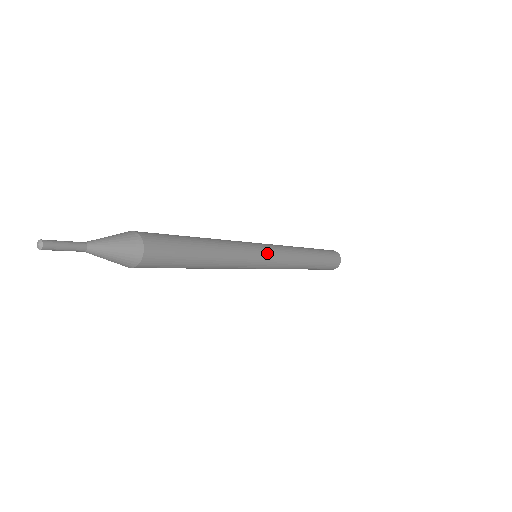
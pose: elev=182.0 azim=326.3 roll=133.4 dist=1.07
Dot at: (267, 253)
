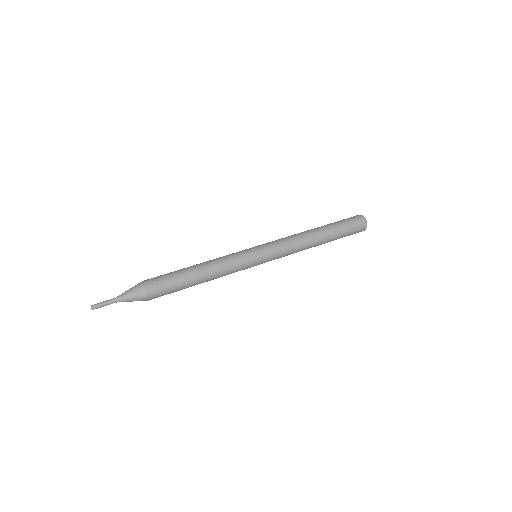
Dot at: (259, 253)
